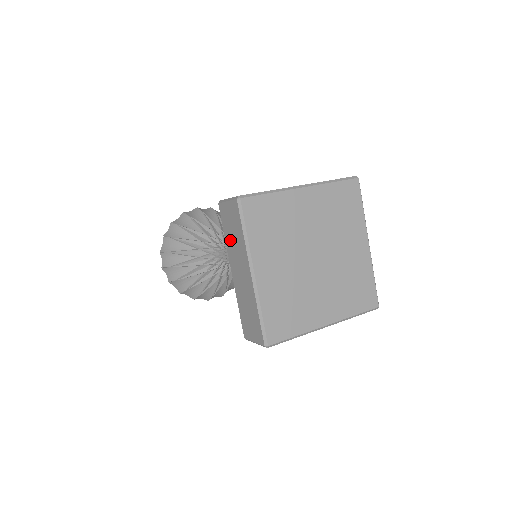
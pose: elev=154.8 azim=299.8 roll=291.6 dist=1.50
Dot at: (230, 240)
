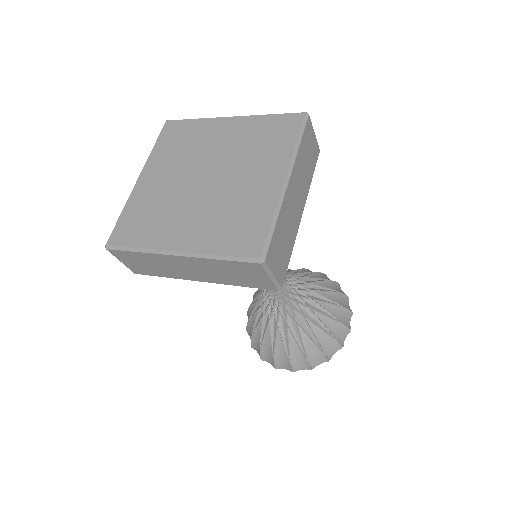
Dot at: occluded
